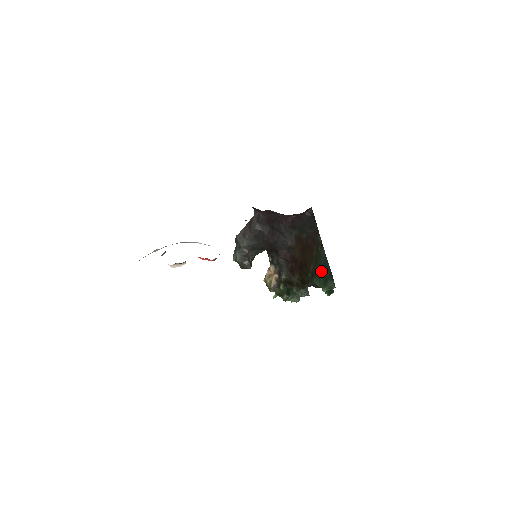
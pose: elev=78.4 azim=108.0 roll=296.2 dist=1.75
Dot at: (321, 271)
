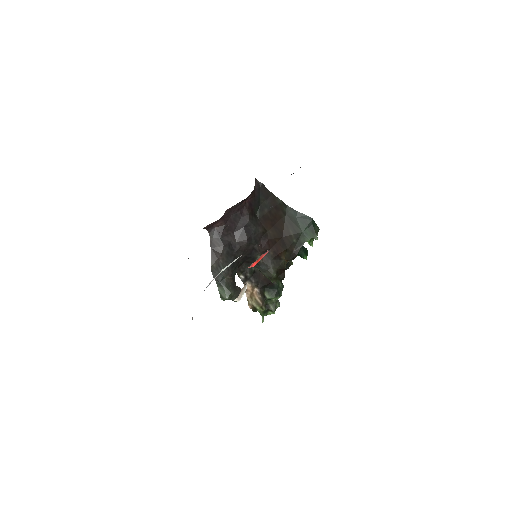
Dot at: (301, 226)
